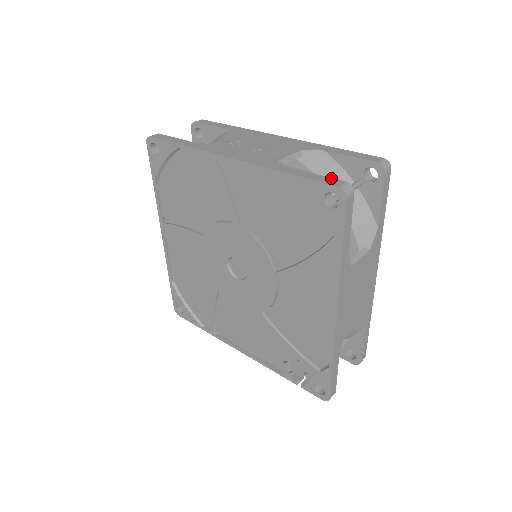
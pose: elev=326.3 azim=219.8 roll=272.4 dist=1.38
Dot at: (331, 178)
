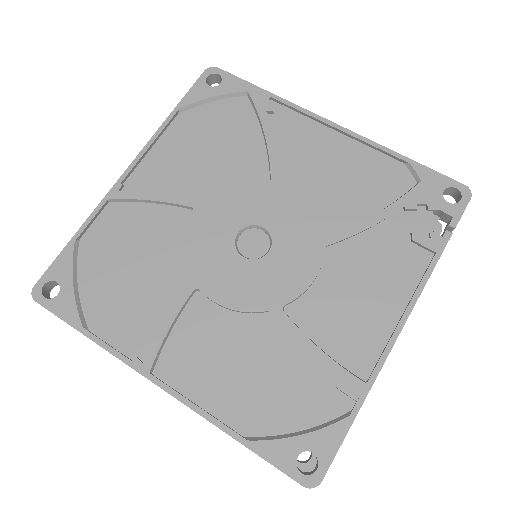
Dot at: occluded
